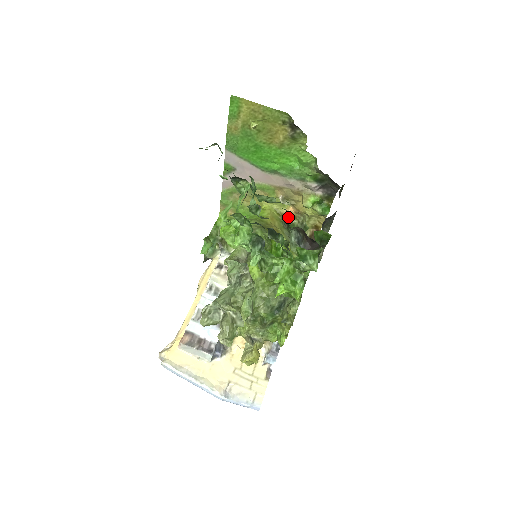
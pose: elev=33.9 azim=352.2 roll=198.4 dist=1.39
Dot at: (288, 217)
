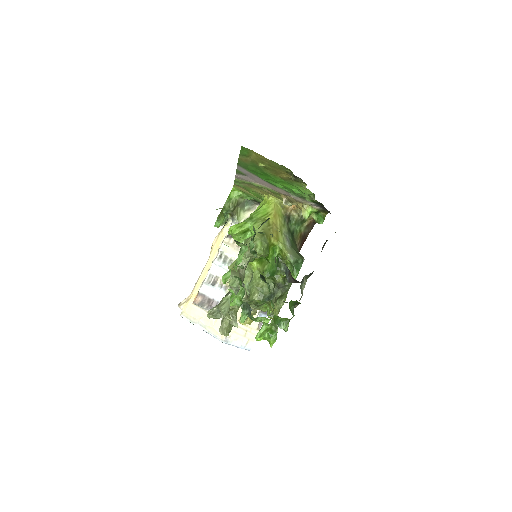
Dot at: (290, 211)
